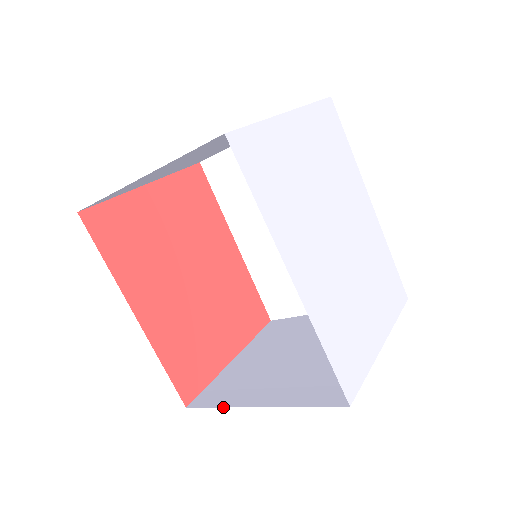
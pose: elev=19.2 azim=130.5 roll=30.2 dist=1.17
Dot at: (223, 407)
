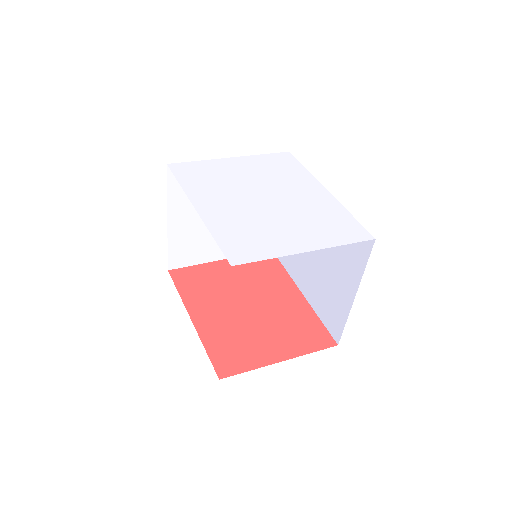
Dot at: occluded
